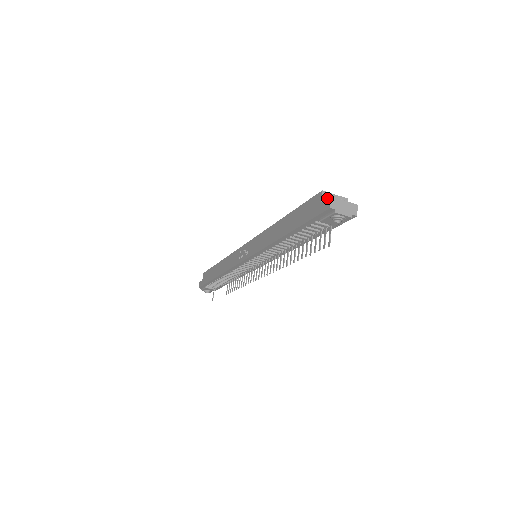
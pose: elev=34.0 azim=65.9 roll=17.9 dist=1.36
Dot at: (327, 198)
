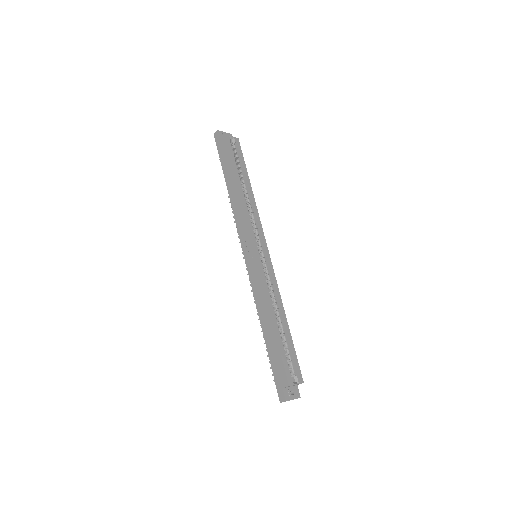
Dot at: (289, 386)
